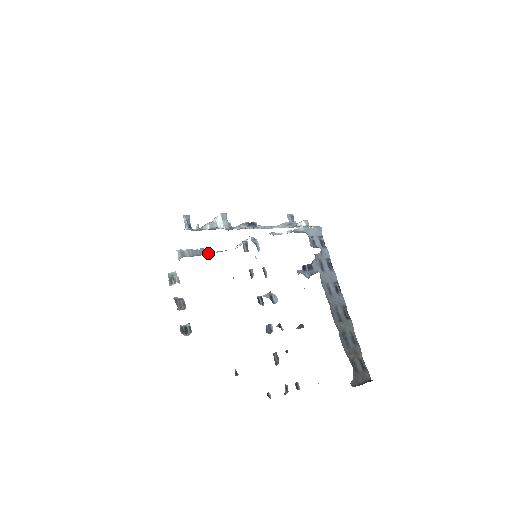
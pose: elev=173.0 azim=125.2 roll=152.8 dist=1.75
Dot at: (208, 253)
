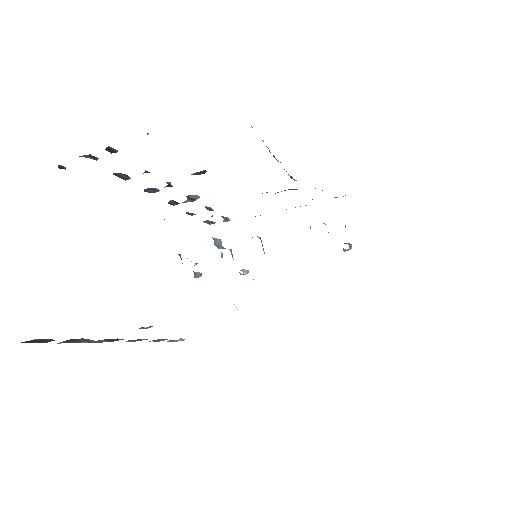
Dot at: occluded
